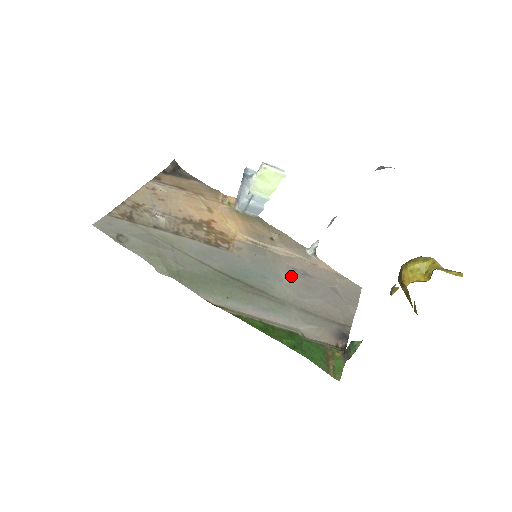
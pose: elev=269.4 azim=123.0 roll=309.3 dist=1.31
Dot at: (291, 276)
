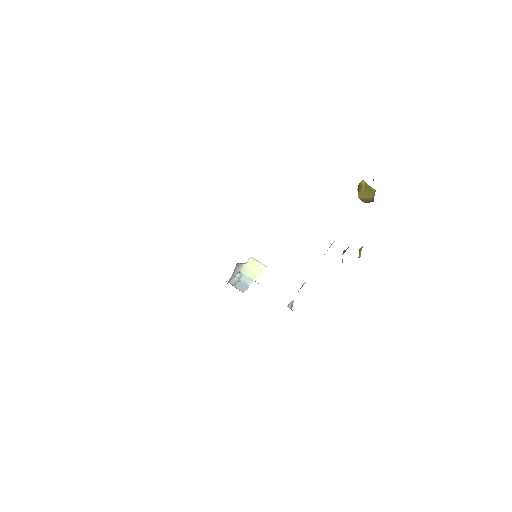
Dot at: occluded
